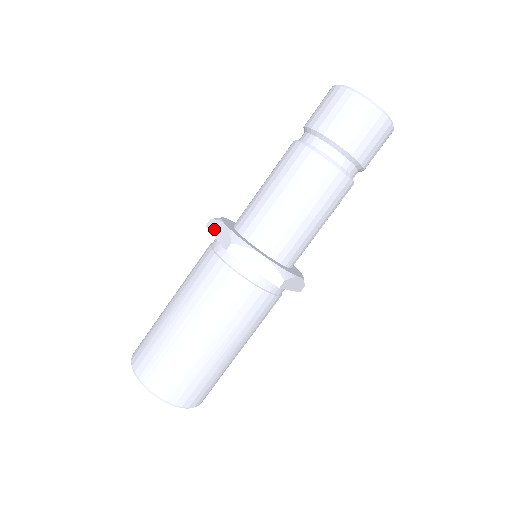
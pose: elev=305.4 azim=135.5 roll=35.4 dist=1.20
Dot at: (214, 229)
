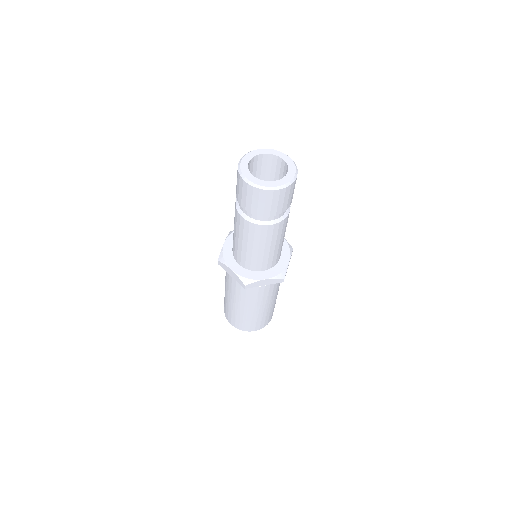
Dot at: (226, 270)
